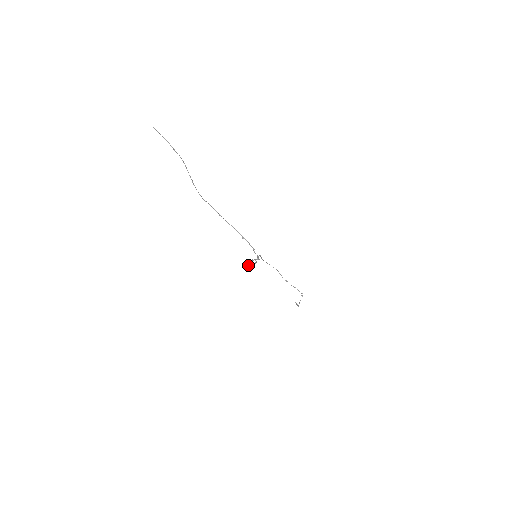
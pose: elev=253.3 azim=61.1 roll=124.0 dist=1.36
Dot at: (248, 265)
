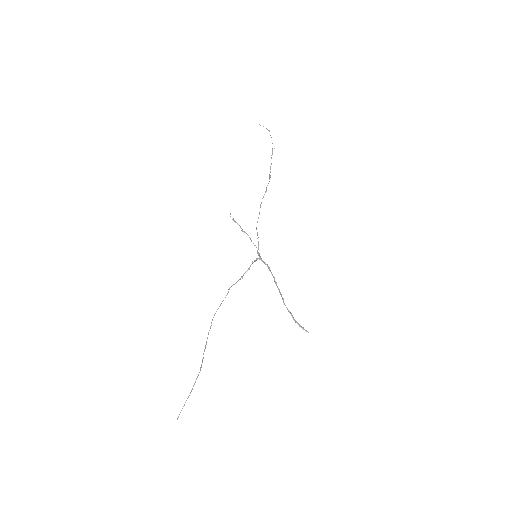
Dot at: occluded
